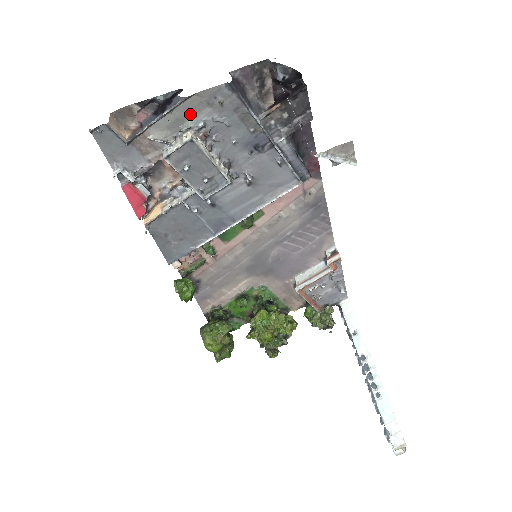
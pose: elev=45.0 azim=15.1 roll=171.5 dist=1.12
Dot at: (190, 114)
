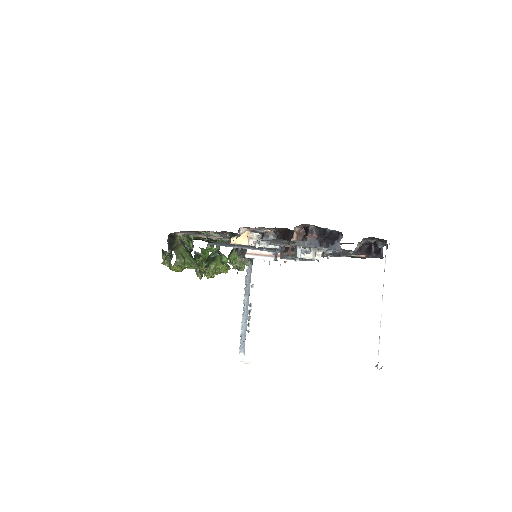
Dot at: occluded
